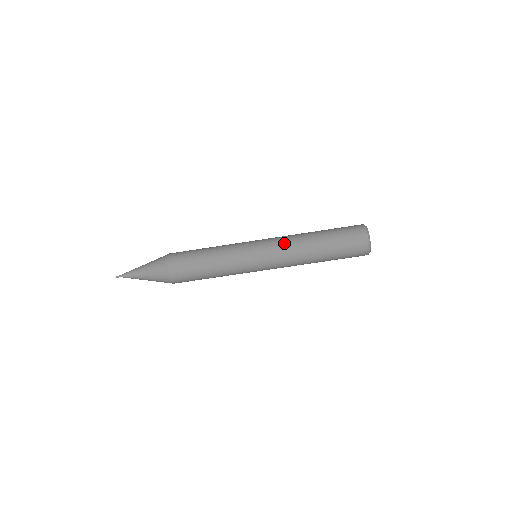
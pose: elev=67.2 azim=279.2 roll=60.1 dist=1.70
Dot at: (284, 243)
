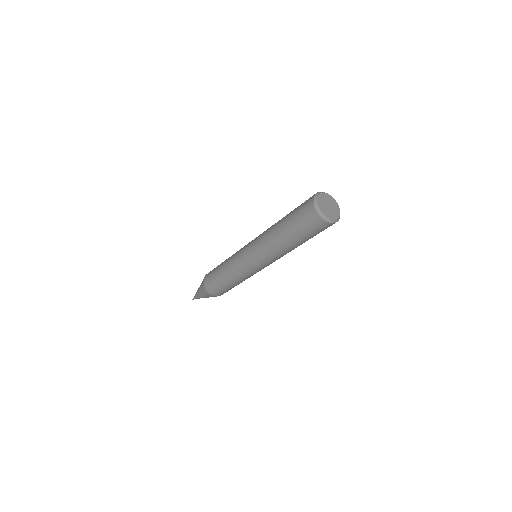
Dot at: (271, 258)
